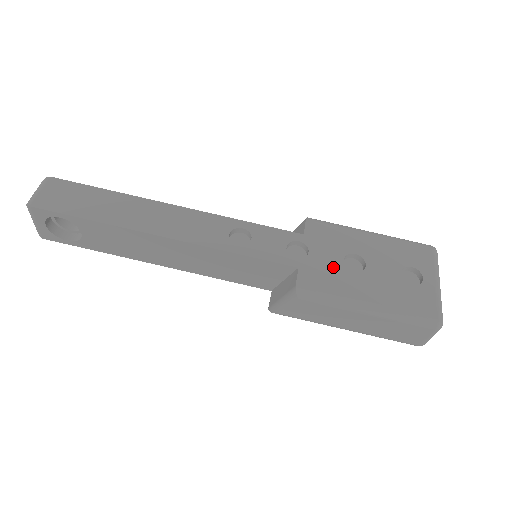
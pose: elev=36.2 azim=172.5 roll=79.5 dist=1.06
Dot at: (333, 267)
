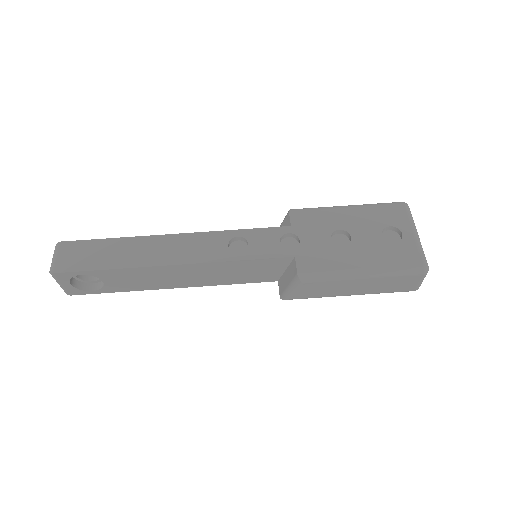
Dot at: (324, 247)
